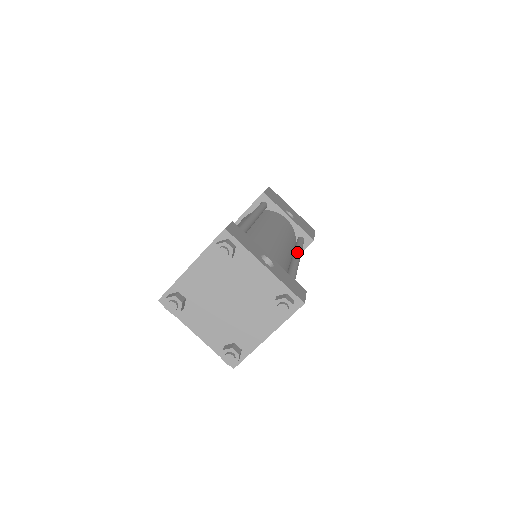
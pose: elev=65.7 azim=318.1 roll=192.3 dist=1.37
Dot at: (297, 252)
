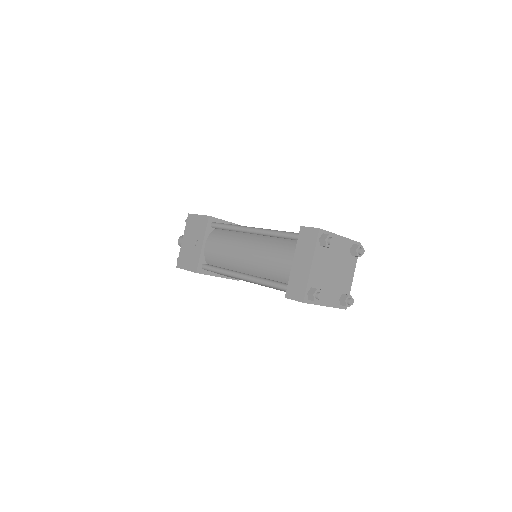
Dot at: occluded
